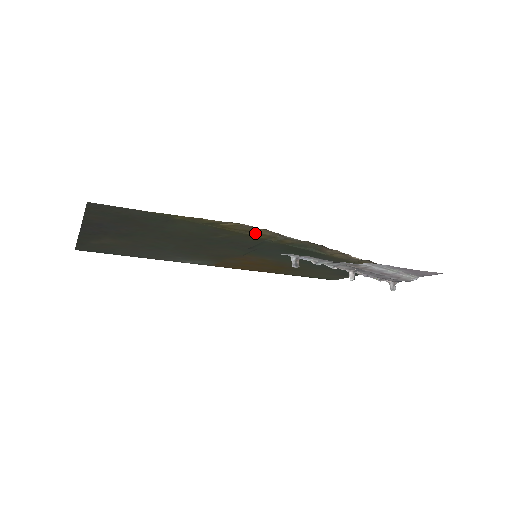
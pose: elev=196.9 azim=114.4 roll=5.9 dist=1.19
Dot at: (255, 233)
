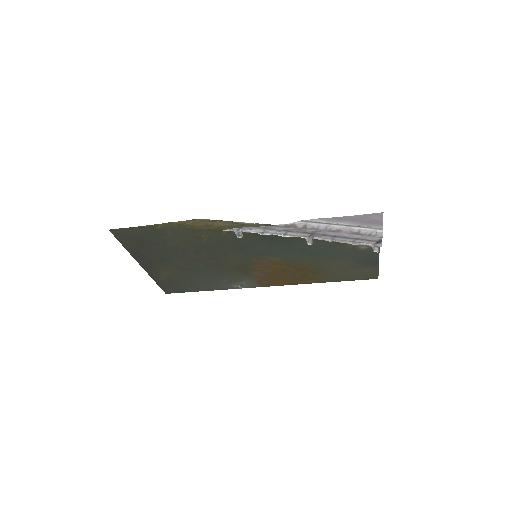
Dot at: (217, 226)
